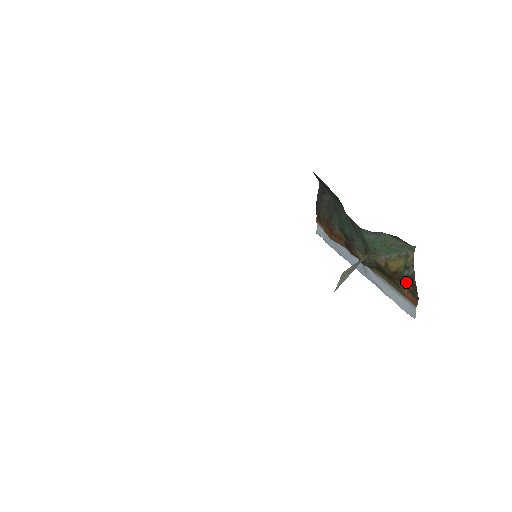
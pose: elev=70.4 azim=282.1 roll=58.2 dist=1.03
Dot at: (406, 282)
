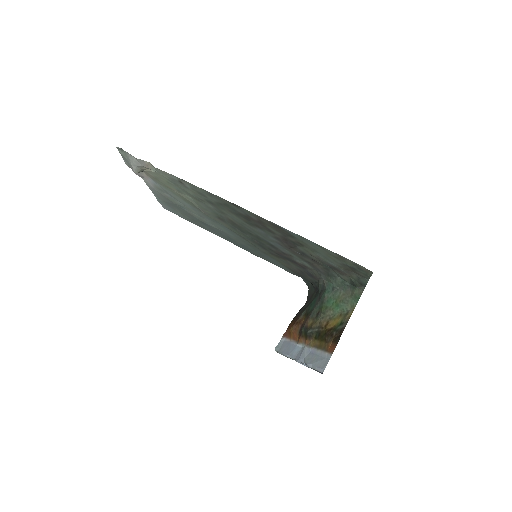
Dot at: (335, 335)
